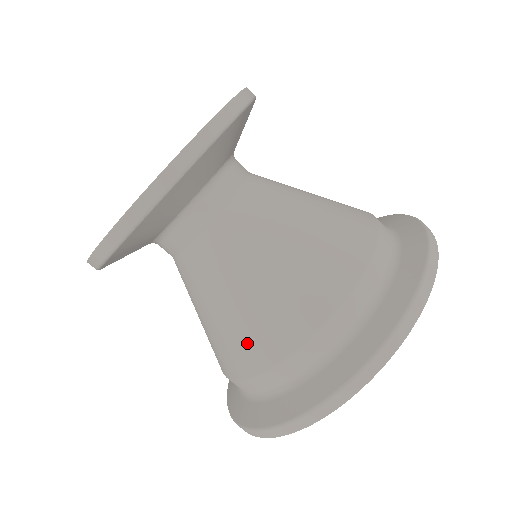
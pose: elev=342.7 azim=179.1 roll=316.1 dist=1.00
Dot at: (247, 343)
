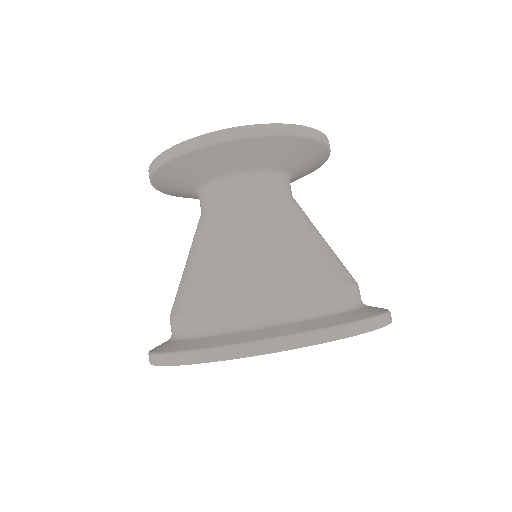
Dot at: (305, 267)
